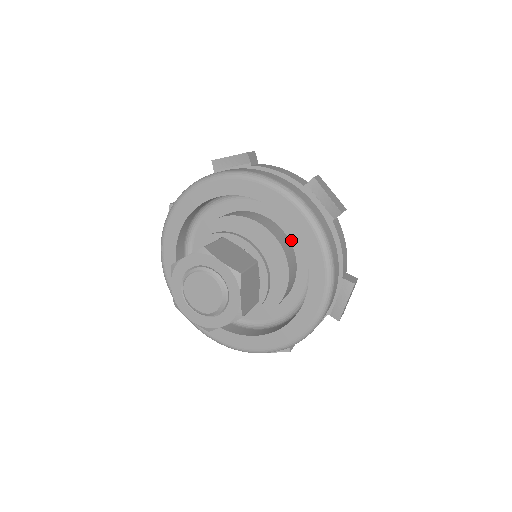
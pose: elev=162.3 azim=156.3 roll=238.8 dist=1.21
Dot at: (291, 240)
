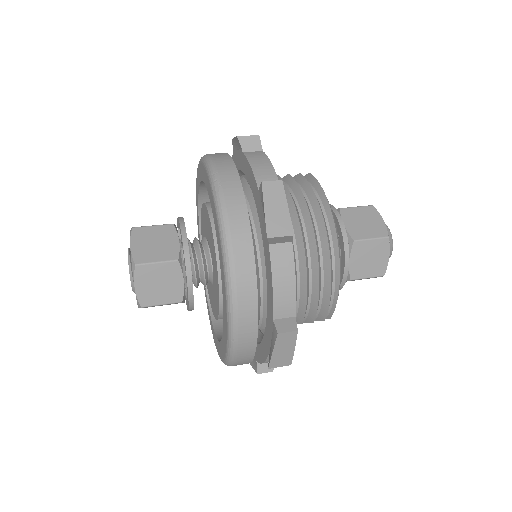
Dot at: occluded
